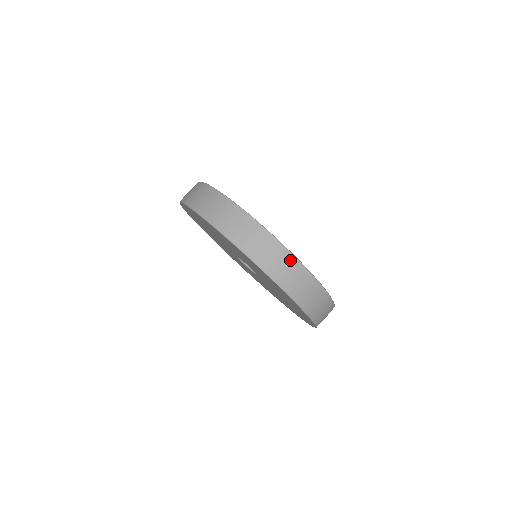
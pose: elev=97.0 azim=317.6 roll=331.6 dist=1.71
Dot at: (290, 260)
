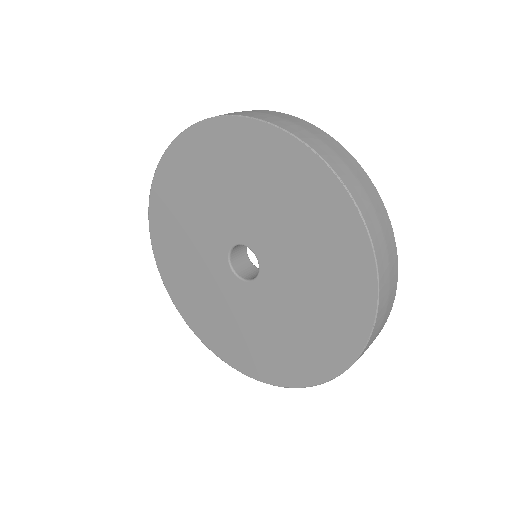
Dot at: occluded
